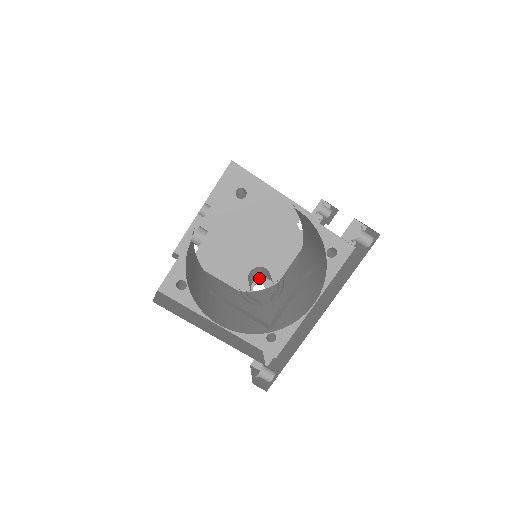
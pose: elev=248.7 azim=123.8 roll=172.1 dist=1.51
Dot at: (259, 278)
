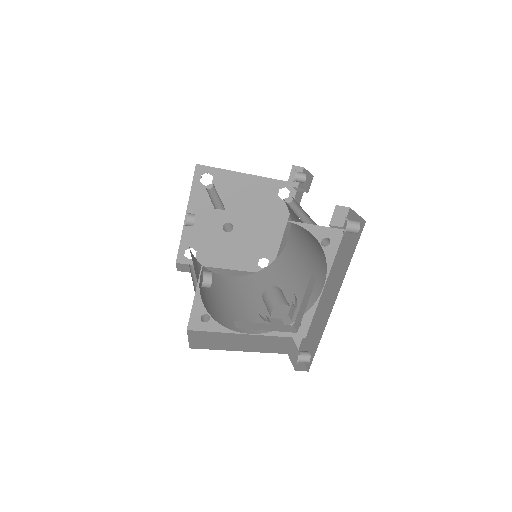
Dot at: (260, 254)
